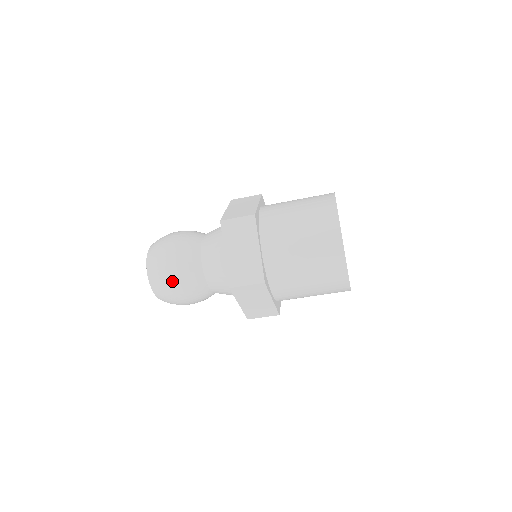
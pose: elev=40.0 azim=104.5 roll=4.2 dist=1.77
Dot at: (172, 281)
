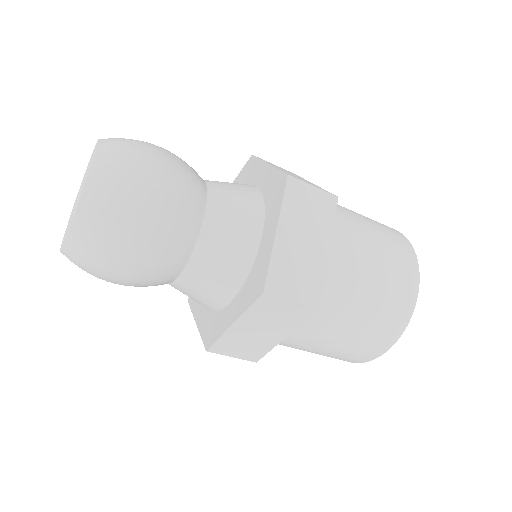
Dot at: (139, 226)
